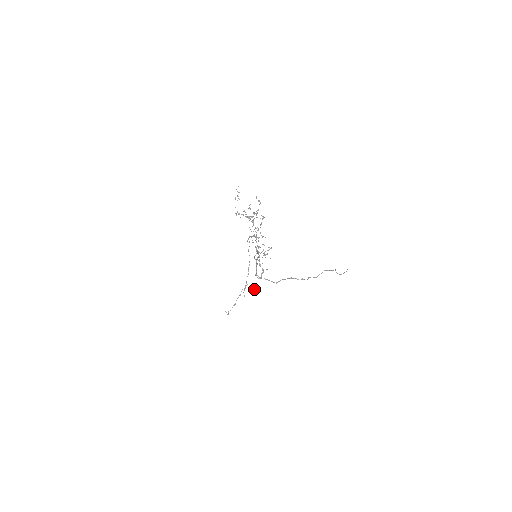
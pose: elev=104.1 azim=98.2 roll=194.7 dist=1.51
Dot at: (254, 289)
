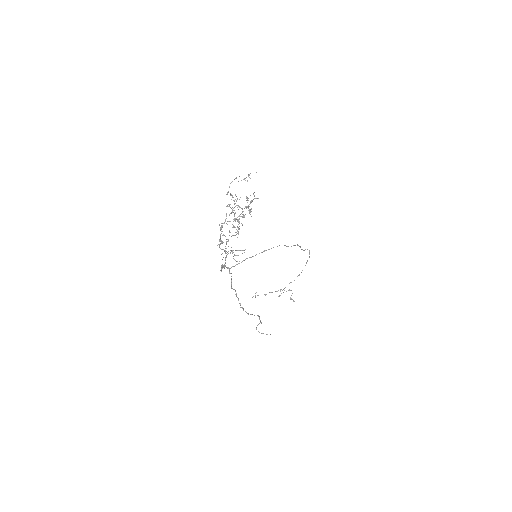
Dot at: (292, 299)
